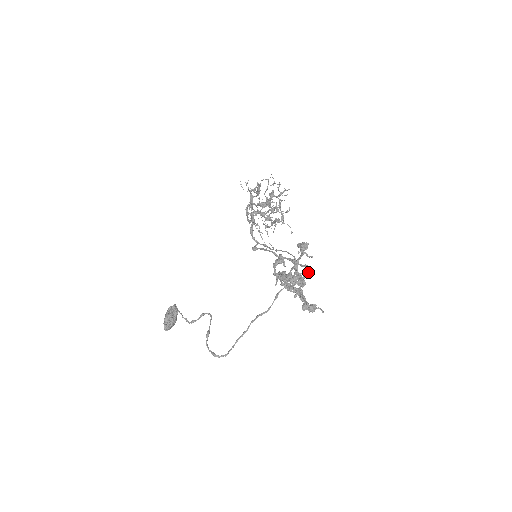
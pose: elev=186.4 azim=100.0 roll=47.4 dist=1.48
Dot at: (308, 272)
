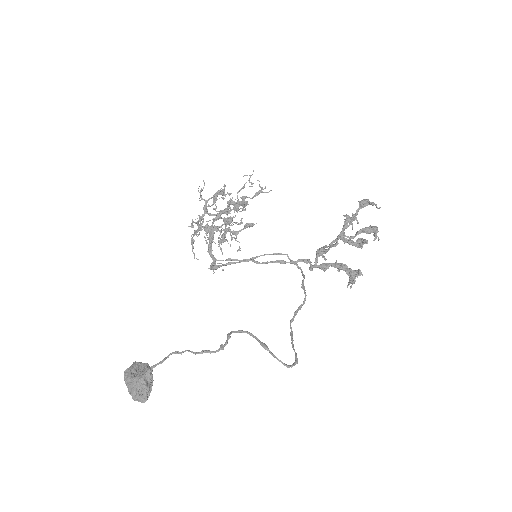
Dot at: (311, 262)
